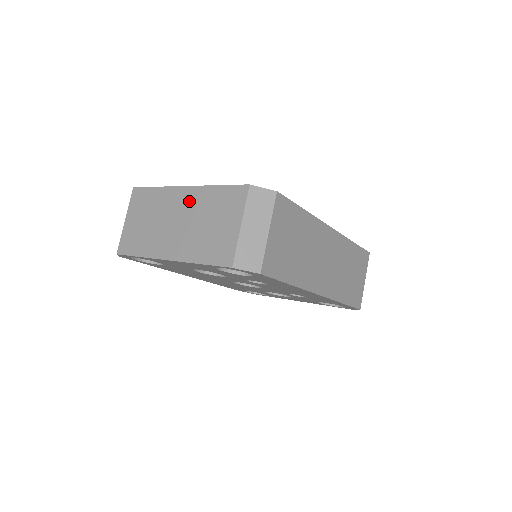
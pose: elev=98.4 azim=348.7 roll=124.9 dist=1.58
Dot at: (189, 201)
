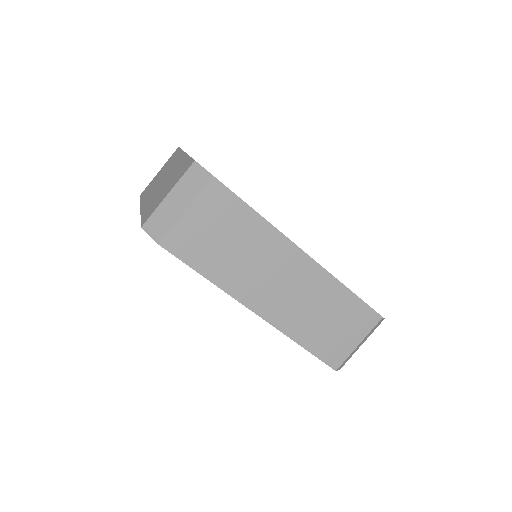
Dot at: (177, 165)
